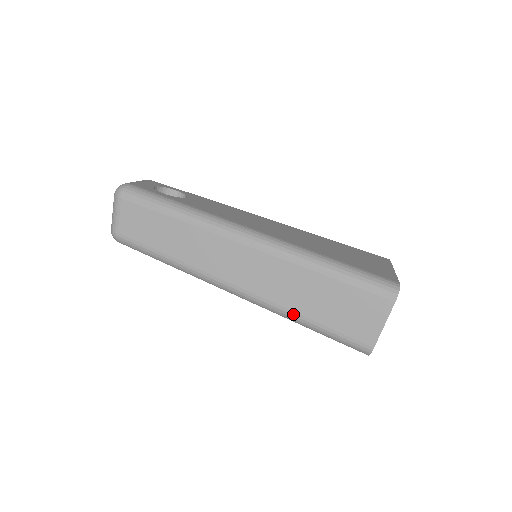
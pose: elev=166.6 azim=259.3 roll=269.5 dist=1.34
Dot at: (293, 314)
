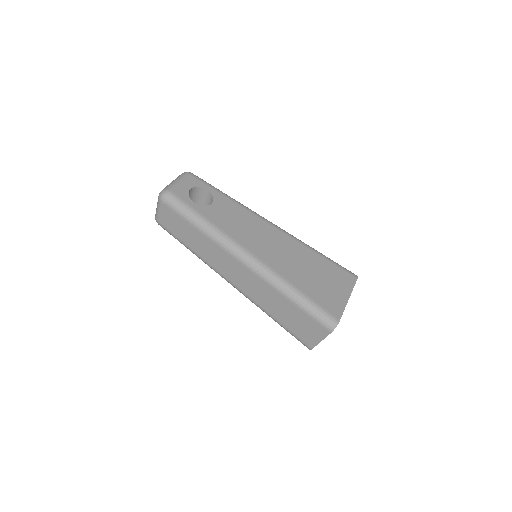
Dot at: (266, 312)
